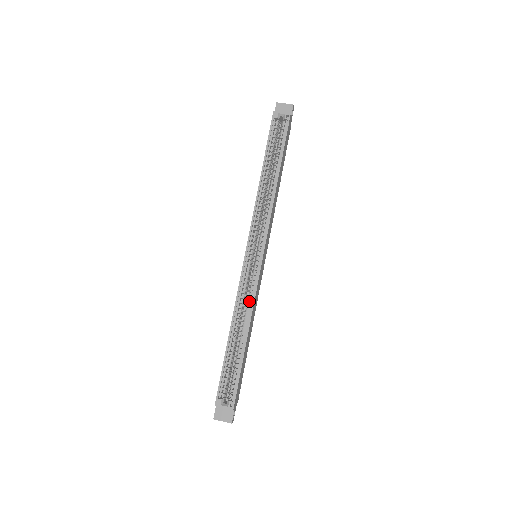
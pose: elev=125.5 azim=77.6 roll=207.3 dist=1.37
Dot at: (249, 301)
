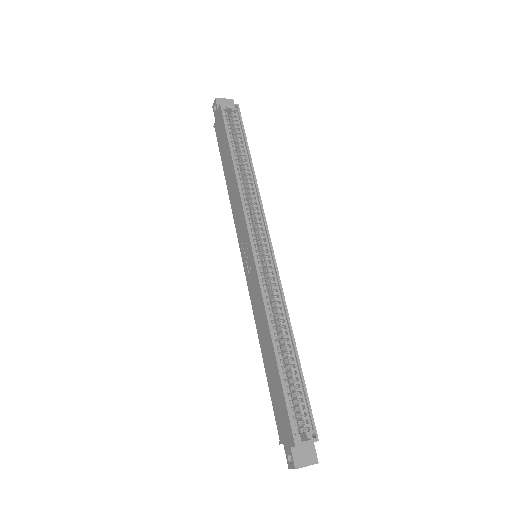
Dot at: (278, 303)
